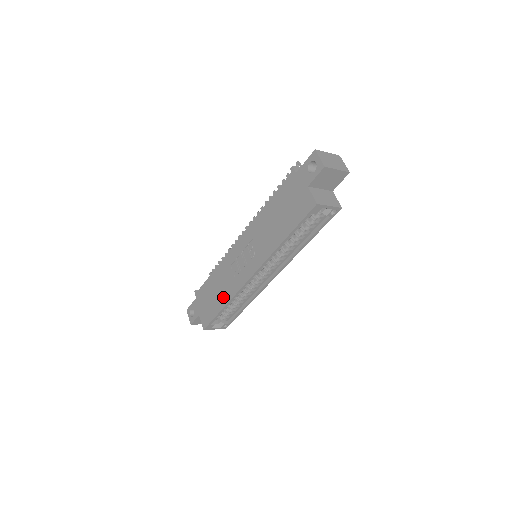
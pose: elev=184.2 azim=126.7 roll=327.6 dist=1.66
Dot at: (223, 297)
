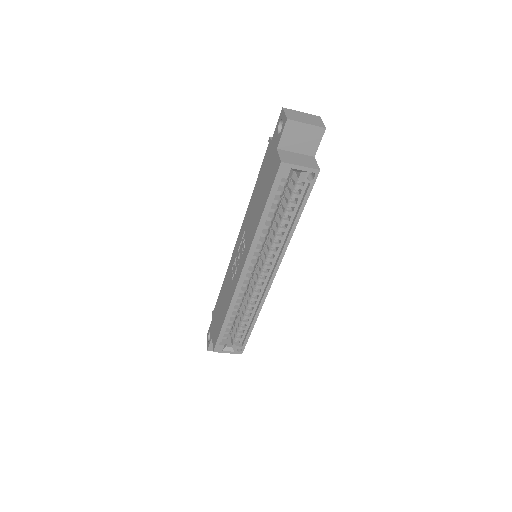
Dot at: (225, 307)
